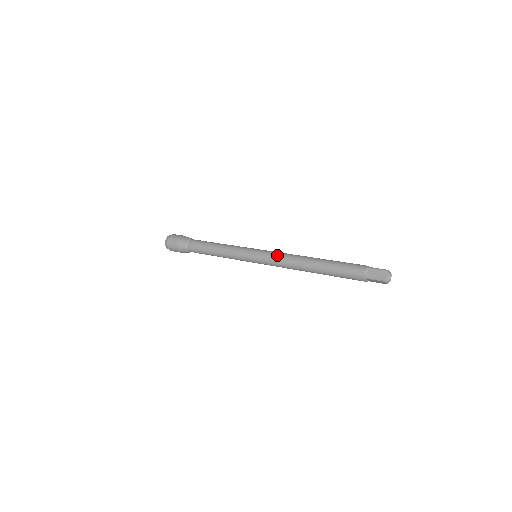
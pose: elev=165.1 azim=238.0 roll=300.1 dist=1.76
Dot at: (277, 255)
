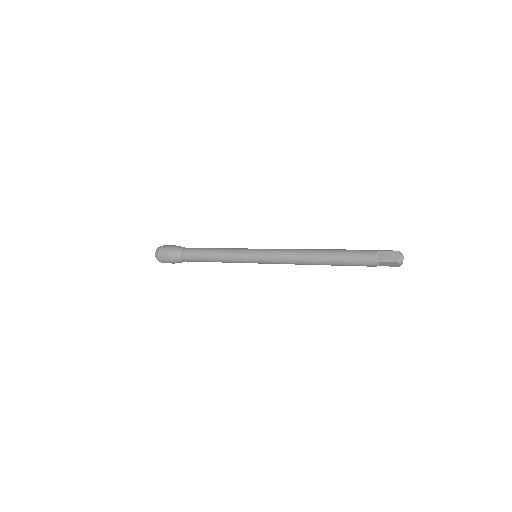
Dot at: (279, 251)
